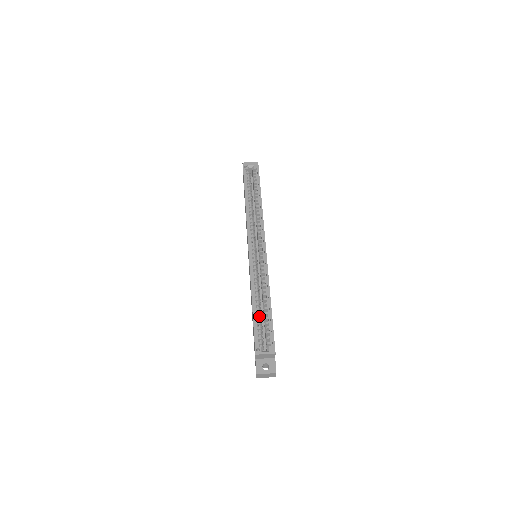
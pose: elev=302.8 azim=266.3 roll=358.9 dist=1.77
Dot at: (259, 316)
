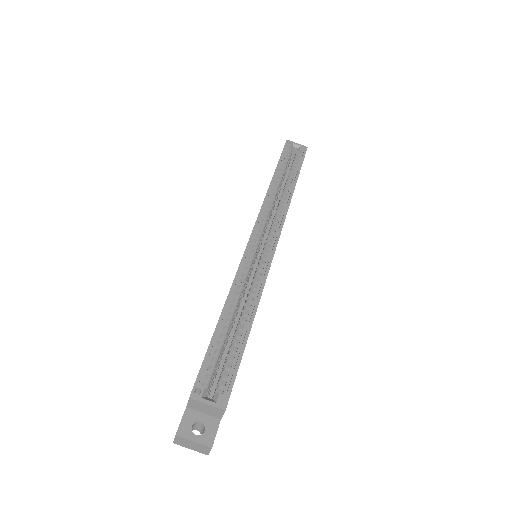
Dot at: (224, 337)
